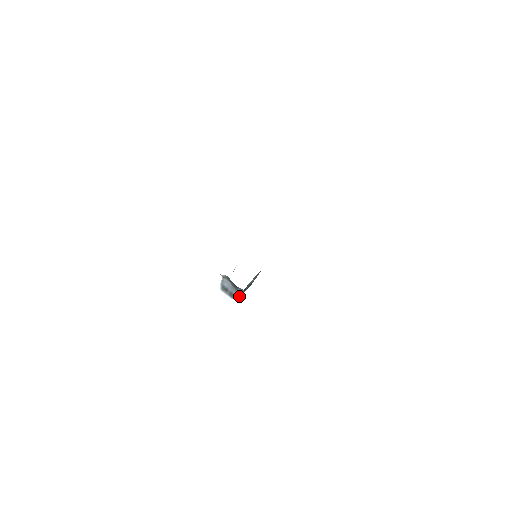
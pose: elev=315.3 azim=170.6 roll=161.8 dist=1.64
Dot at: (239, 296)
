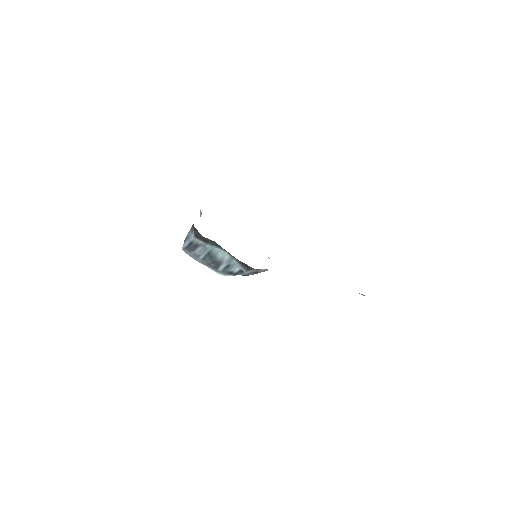
Dot at: (188, 245)
